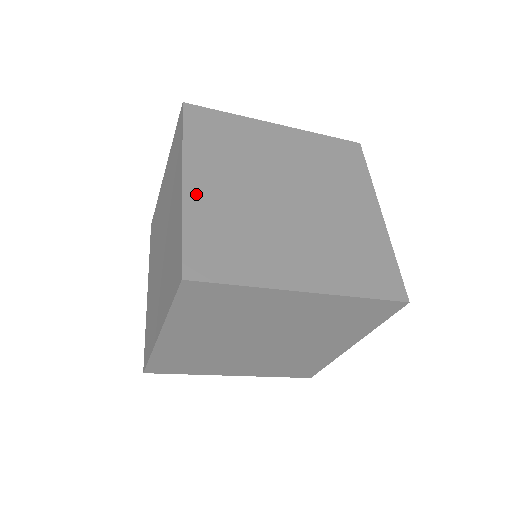
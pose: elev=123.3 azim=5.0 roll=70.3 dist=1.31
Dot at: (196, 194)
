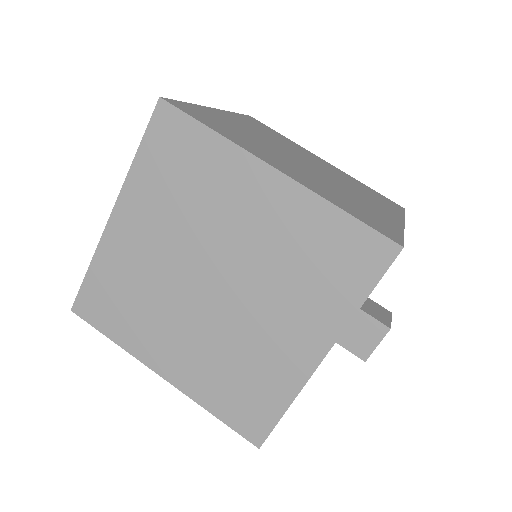
Dot at: (219, 113)
